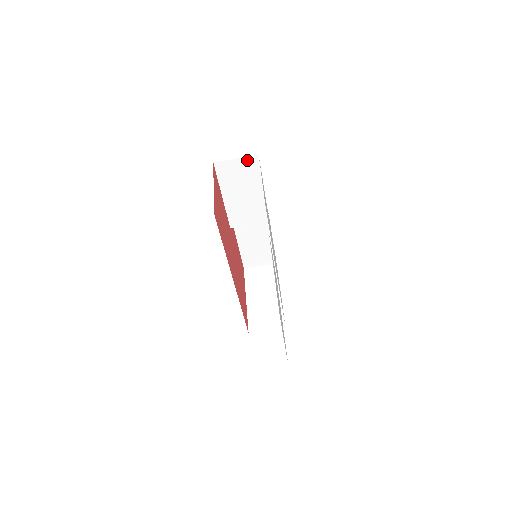
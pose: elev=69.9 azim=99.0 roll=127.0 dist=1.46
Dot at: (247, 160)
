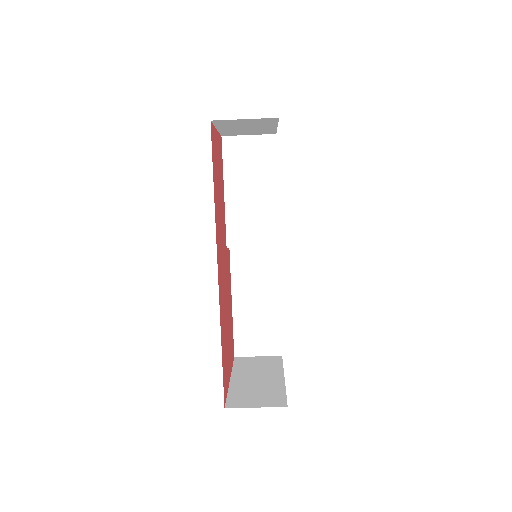
Dot at: (262, 140)
